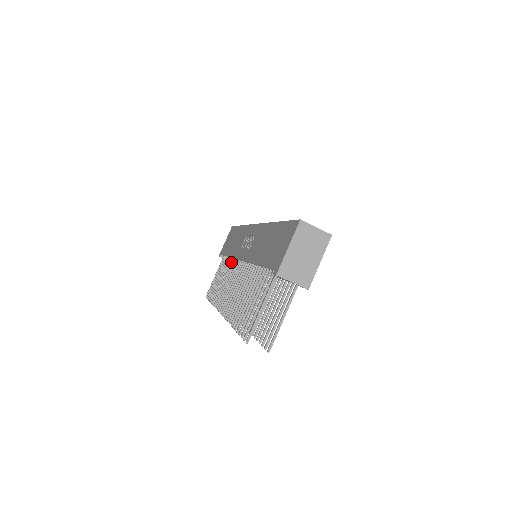
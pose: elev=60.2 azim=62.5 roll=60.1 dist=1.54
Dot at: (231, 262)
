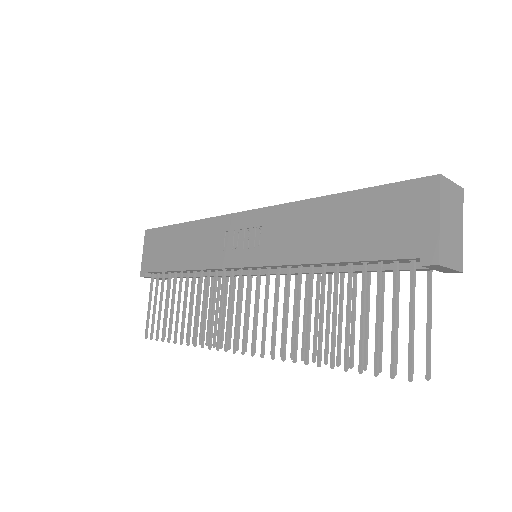
Dot at: (194, 277)
